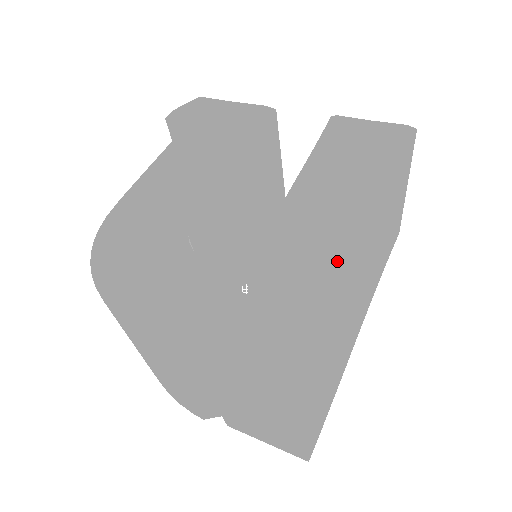
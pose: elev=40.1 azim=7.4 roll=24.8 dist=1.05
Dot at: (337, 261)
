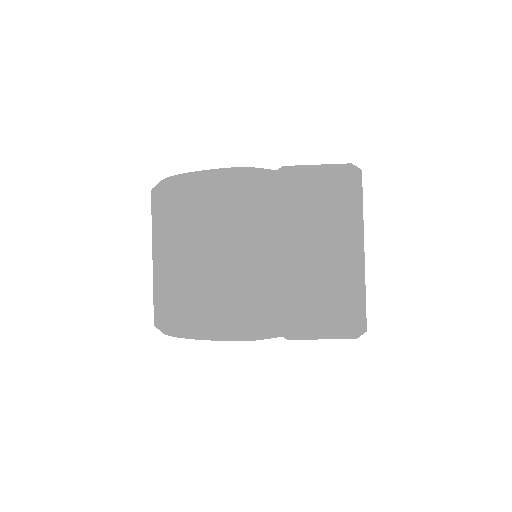
Dot at: occluded
